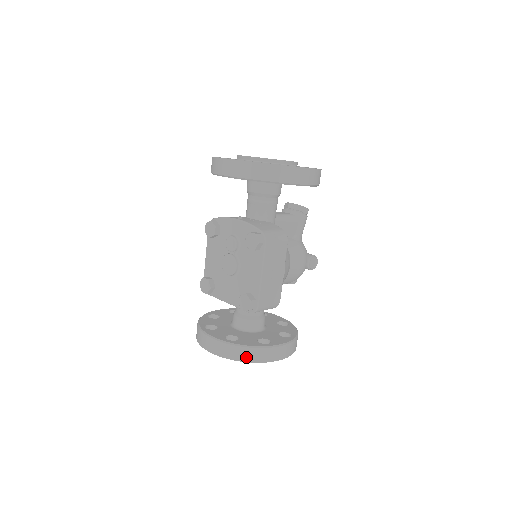
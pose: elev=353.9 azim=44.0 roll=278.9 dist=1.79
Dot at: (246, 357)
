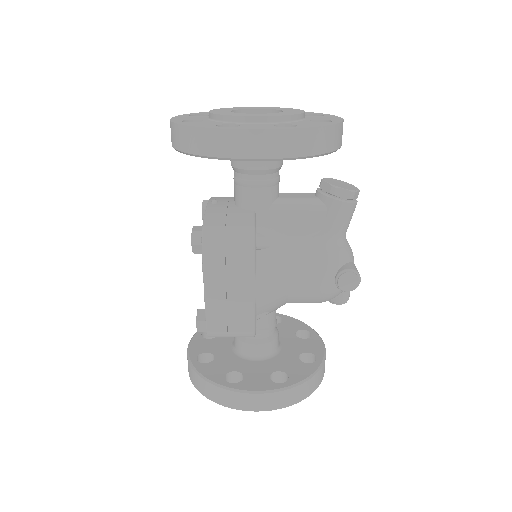
Dot at: (203, 389)
